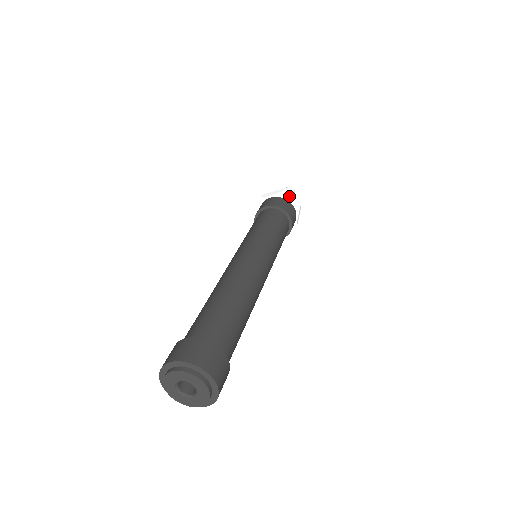
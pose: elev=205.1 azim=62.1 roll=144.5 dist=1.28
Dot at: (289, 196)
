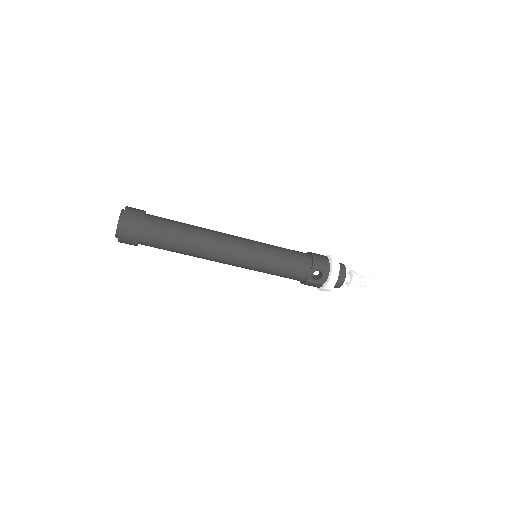
Dot at: occluded
